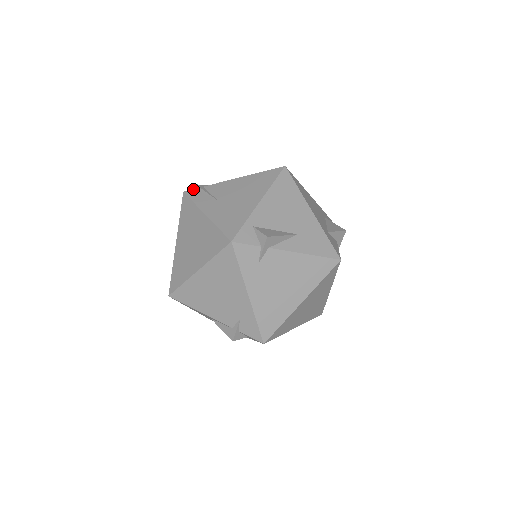
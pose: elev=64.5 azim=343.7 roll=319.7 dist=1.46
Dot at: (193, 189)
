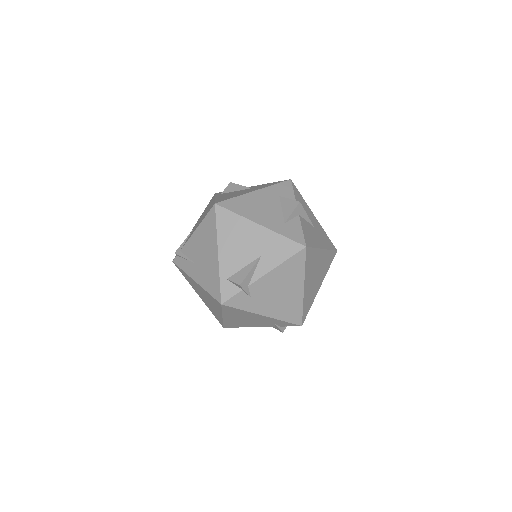
Dot at: (176, 256)
